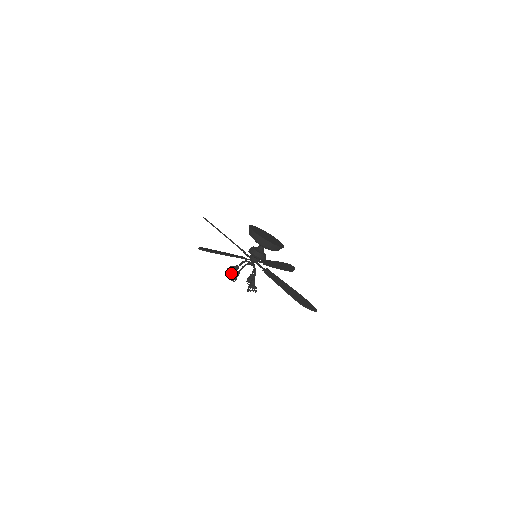
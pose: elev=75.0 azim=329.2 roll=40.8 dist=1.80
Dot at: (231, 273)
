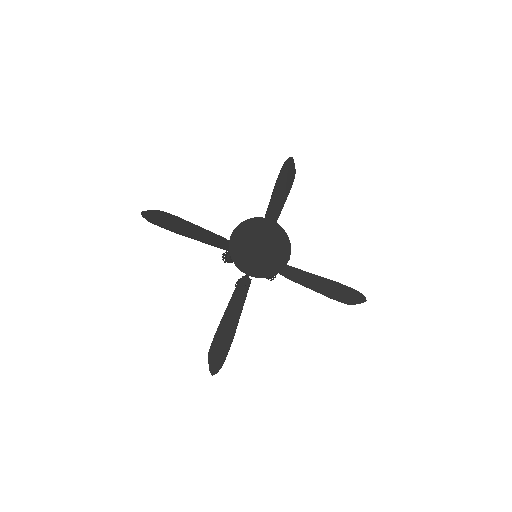
Dot at: occluded
